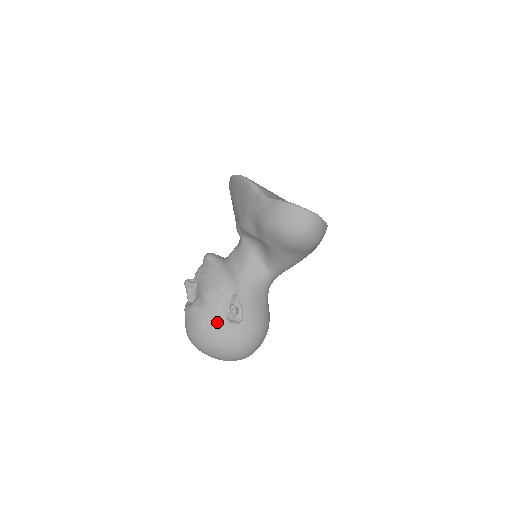
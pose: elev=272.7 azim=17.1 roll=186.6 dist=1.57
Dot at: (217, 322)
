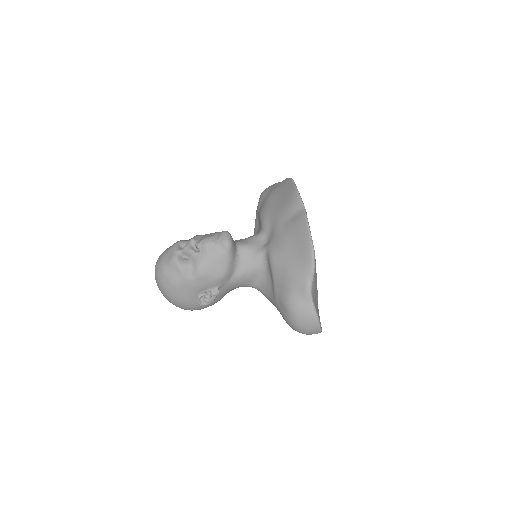
Dot at: (189, 293)
